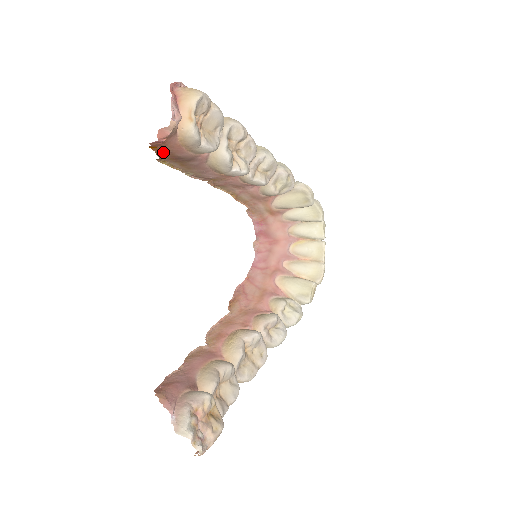
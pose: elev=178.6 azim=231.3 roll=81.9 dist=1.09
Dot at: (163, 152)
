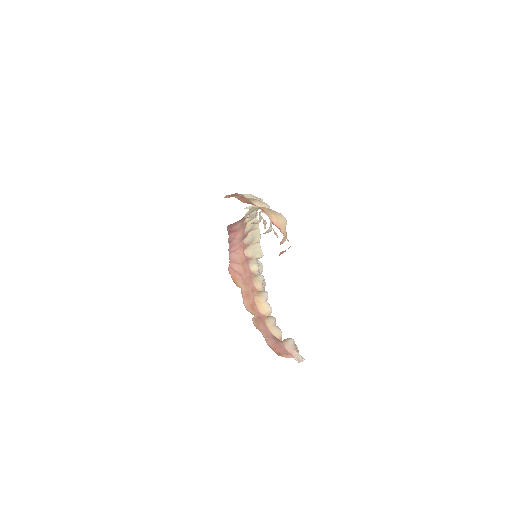
Dot at: occluded
